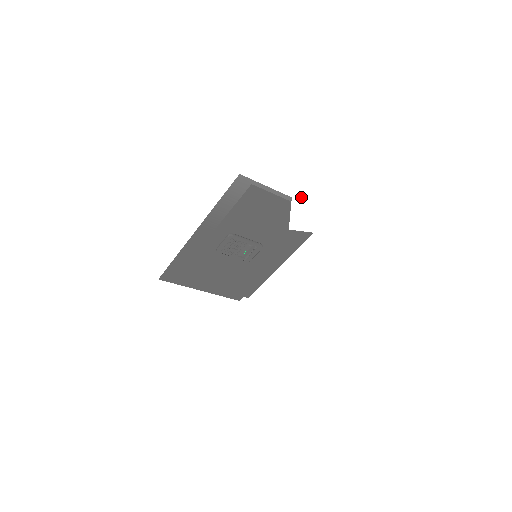
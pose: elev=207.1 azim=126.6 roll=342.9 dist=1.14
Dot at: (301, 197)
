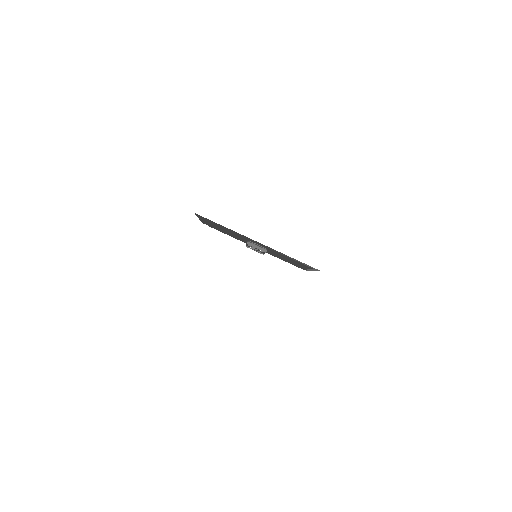
Dot at: (329, 344)
